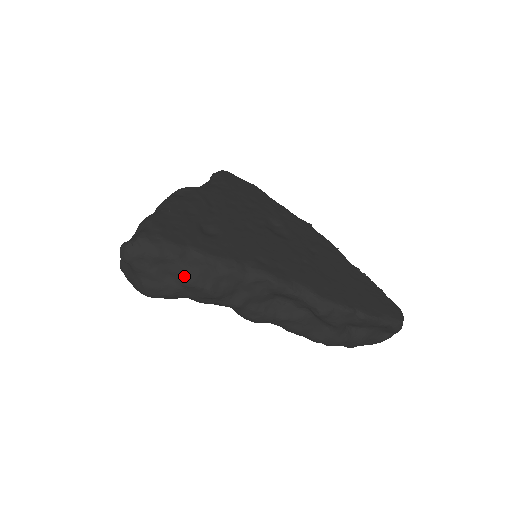
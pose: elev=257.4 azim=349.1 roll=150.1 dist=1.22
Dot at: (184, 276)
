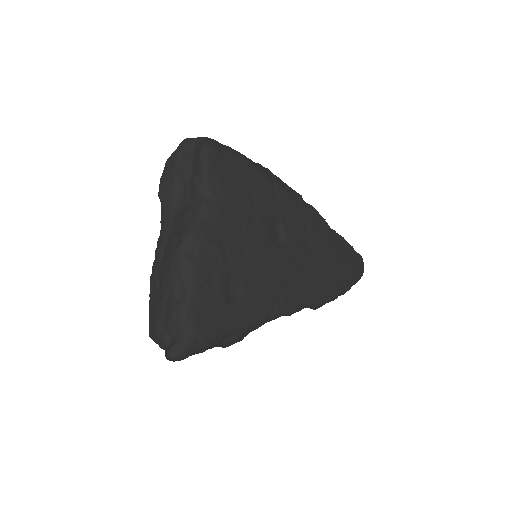
Dot at: (221, 346)
